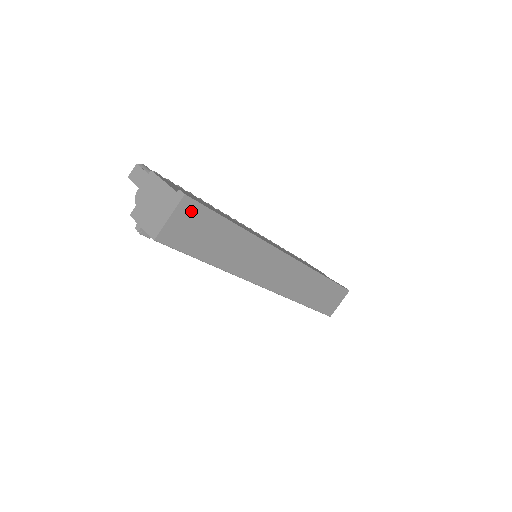
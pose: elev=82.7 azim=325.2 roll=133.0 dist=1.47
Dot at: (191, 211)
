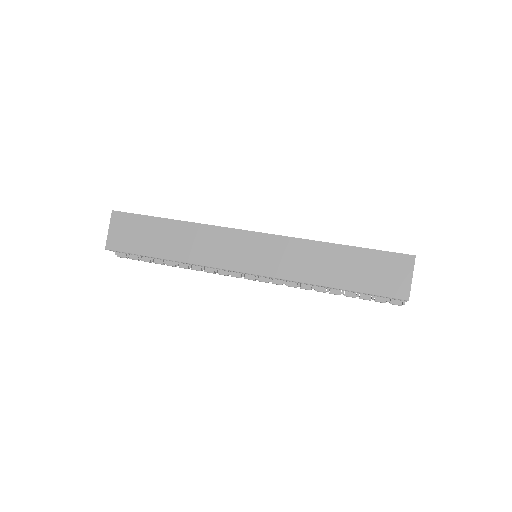
Dot at: (123, 220)
